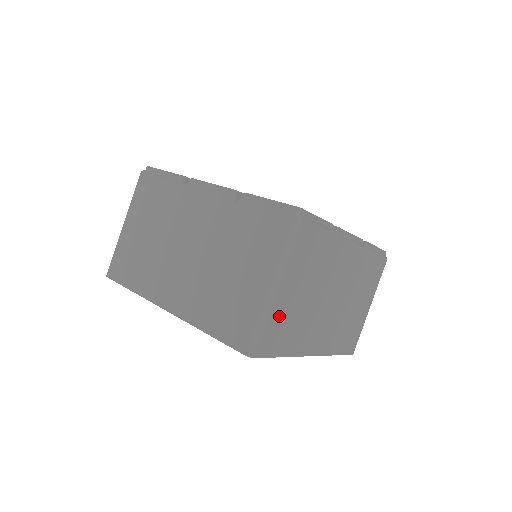
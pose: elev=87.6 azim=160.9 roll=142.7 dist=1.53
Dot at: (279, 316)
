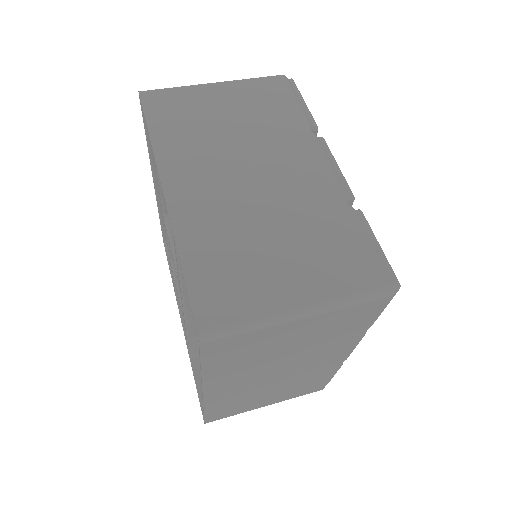
Dot at: (191, 100)
